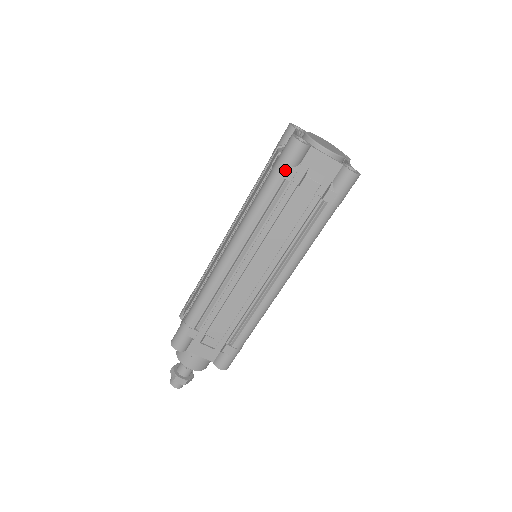
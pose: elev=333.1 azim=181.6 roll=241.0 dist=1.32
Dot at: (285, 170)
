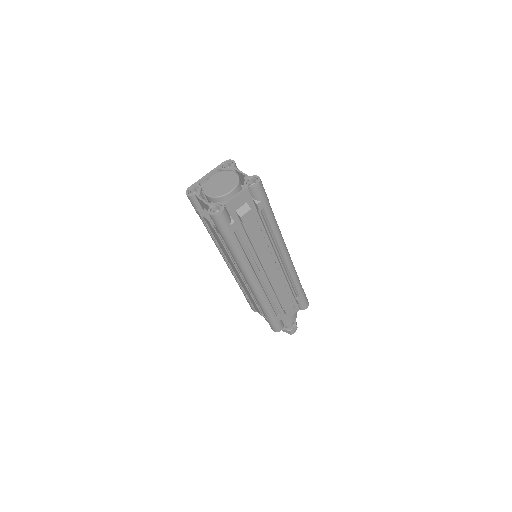
Dot at: (229, 230)
